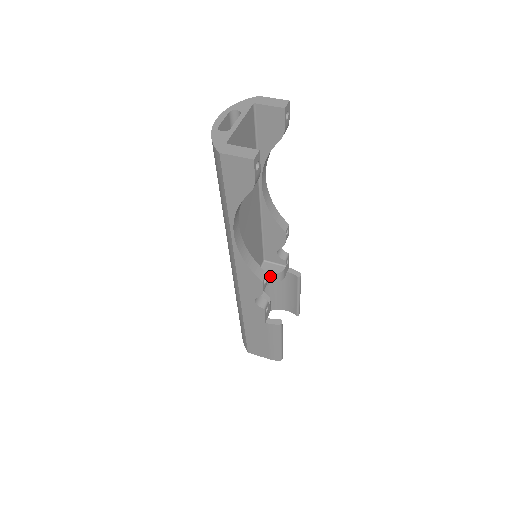
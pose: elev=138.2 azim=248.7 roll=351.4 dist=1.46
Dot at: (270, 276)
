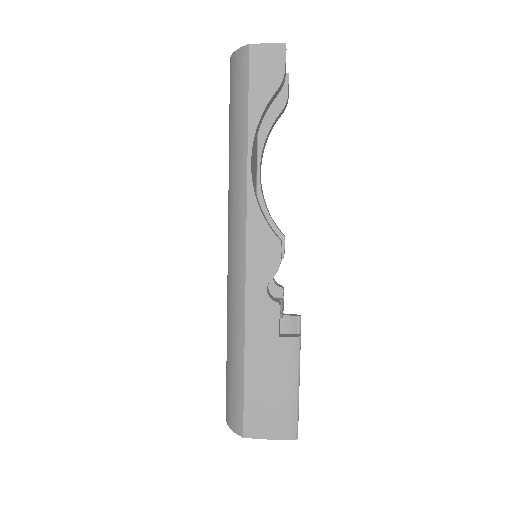
Dot at: occluded
